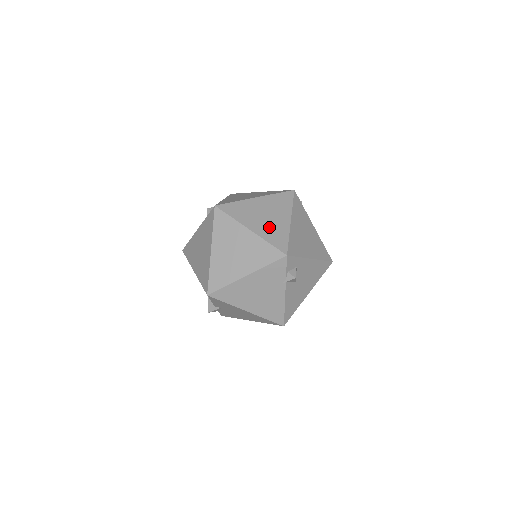
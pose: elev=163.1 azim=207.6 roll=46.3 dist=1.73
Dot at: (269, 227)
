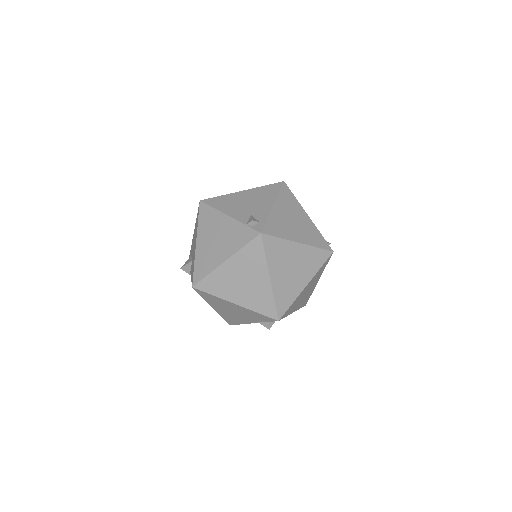
Dot at: (286, 284)
